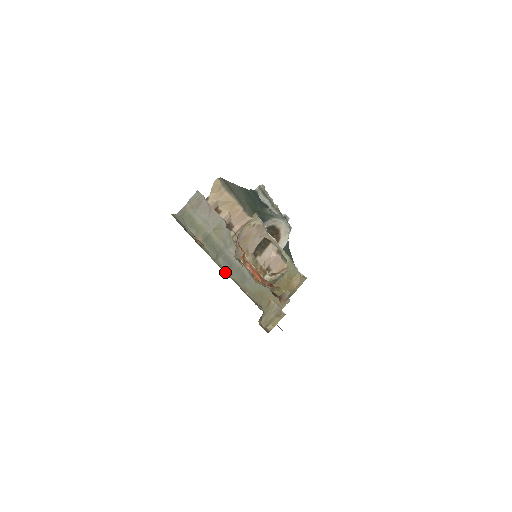
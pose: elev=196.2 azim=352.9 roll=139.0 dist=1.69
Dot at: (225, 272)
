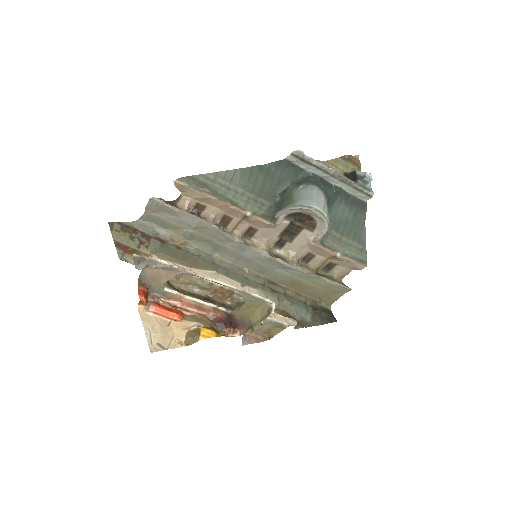
Dot at: (230, 265)
